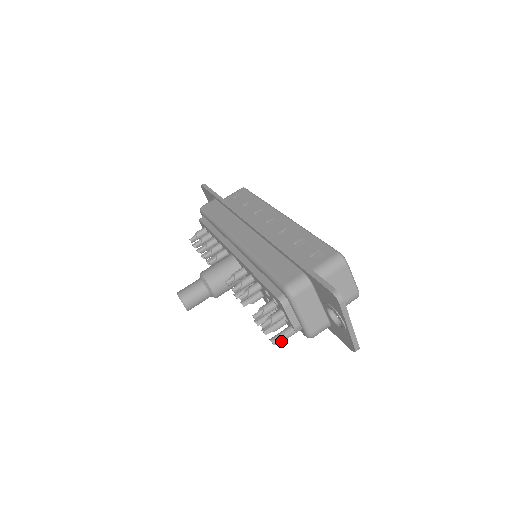
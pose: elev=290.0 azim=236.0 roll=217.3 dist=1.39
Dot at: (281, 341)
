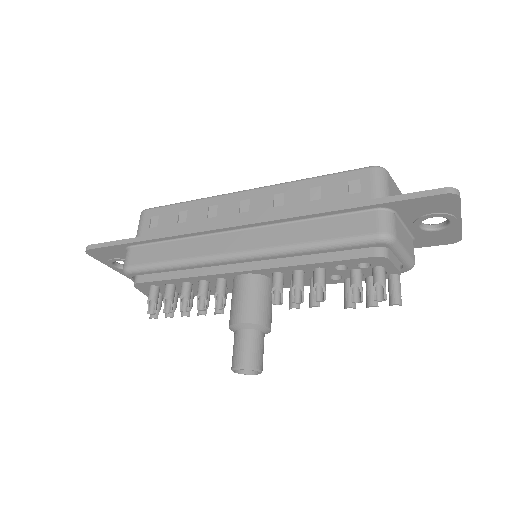
Dot at: occluded
